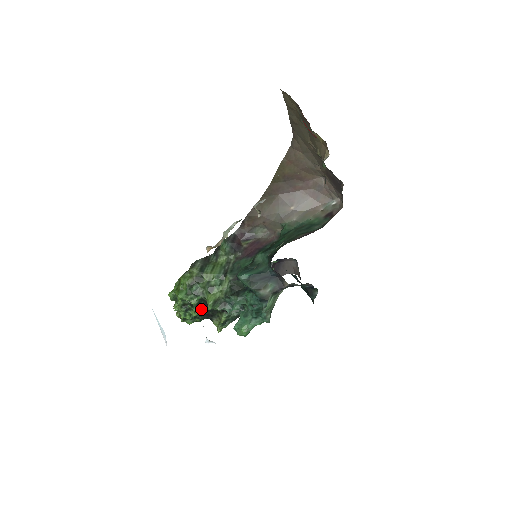
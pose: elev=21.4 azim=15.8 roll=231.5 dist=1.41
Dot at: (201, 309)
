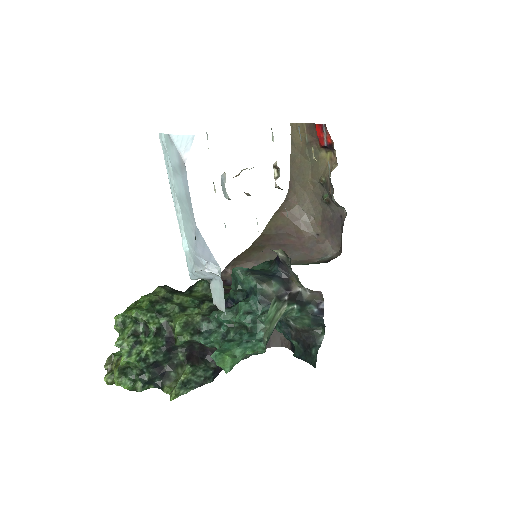
Dot at: (158, 345)
